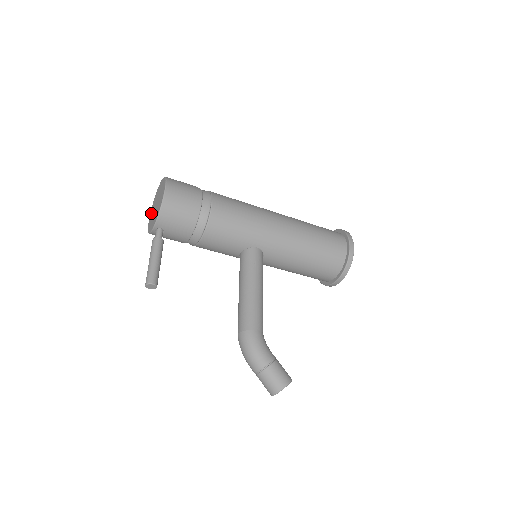
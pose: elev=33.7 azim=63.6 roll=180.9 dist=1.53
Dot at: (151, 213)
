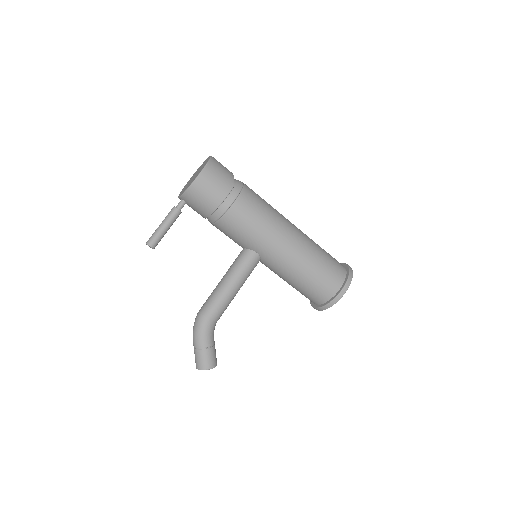
Dot at: (192, 176)
